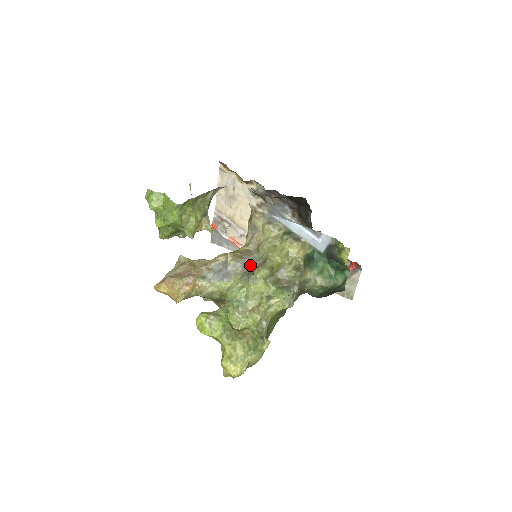
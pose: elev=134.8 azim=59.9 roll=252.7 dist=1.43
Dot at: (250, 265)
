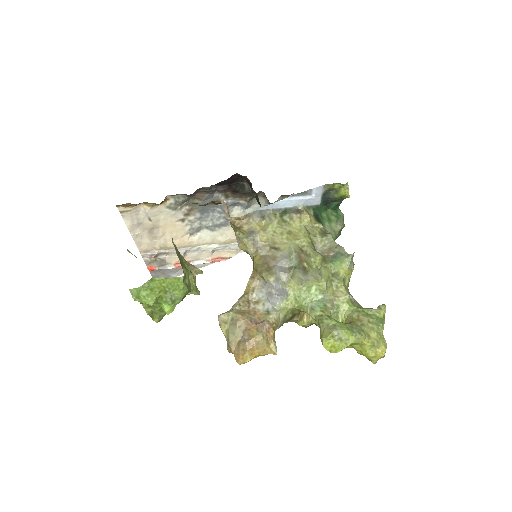
Dot at: (286, 266)
